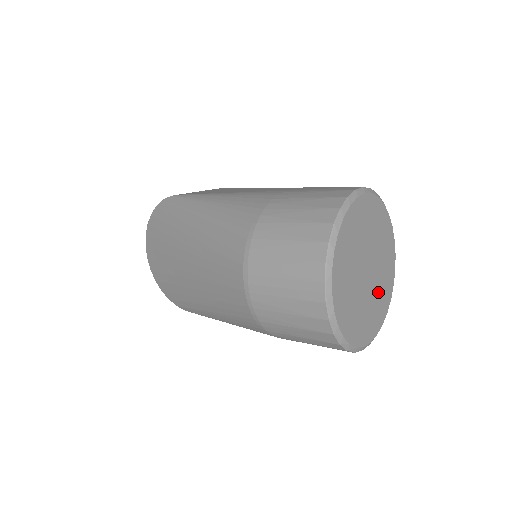
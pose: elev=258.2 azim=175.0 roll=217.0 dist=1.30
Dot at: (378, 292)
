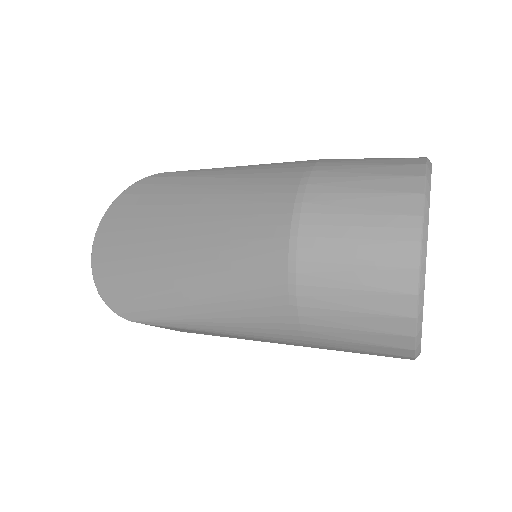
Dot at: occluded
